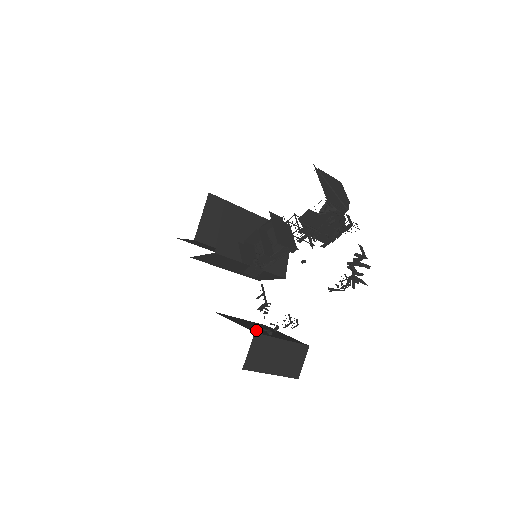
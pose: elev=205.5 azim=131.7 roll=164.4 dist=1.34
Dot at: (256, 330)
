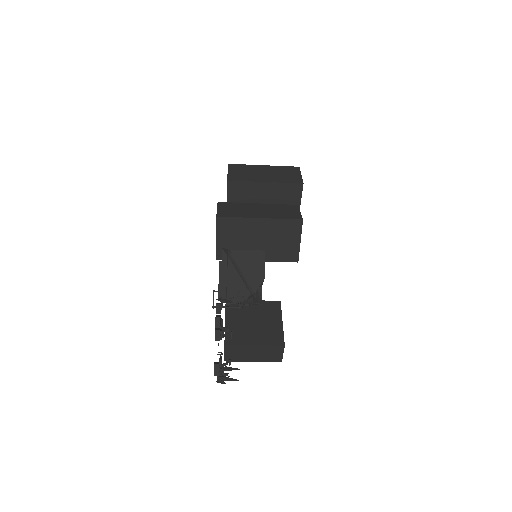
Dot at: (236, 335)
